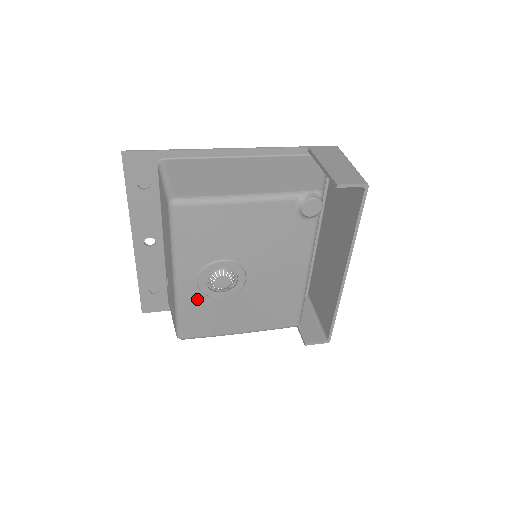
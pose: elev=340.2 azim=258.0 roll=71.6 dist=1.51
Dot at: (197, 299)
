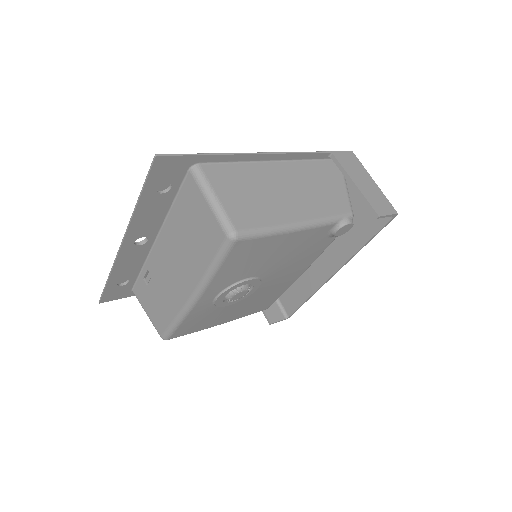
Dot at: (205, 310)
